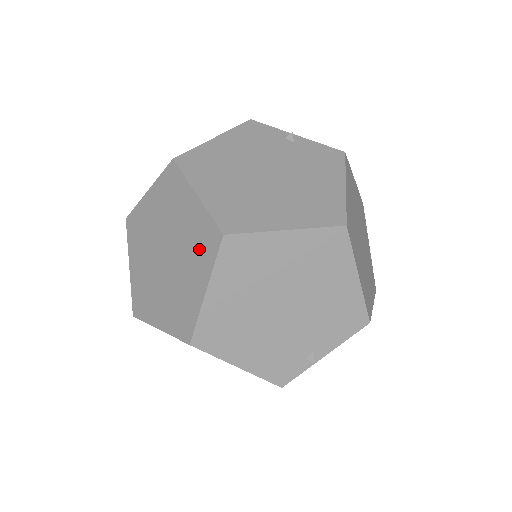
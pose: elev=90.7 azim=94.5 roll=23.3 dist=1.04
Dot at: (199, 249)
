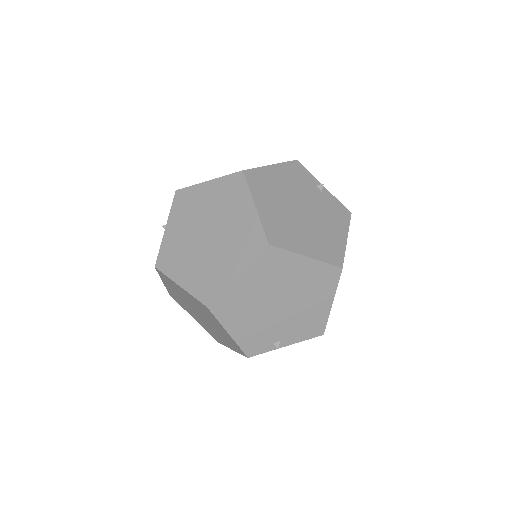
Dot at: (243, 245)
